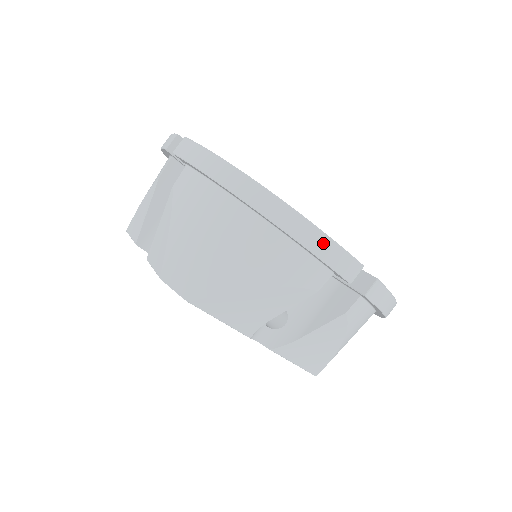
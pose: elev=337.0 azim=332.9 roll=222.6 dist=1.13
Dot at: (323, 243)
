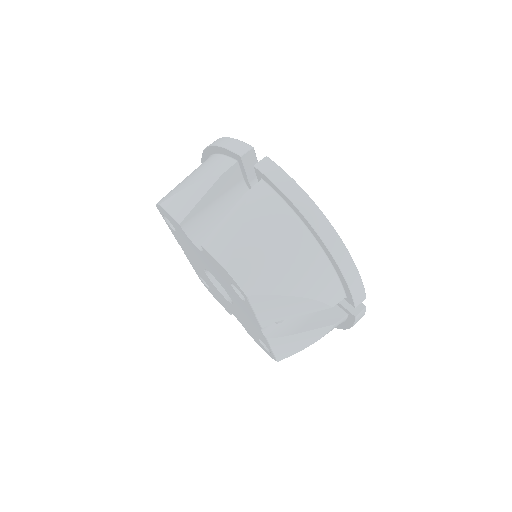
Dot at: (355, 277)
